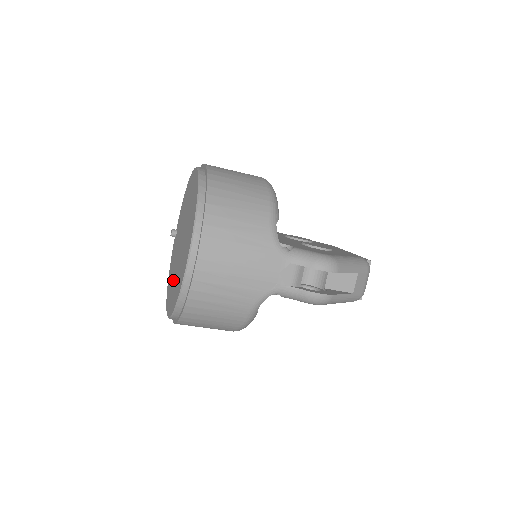
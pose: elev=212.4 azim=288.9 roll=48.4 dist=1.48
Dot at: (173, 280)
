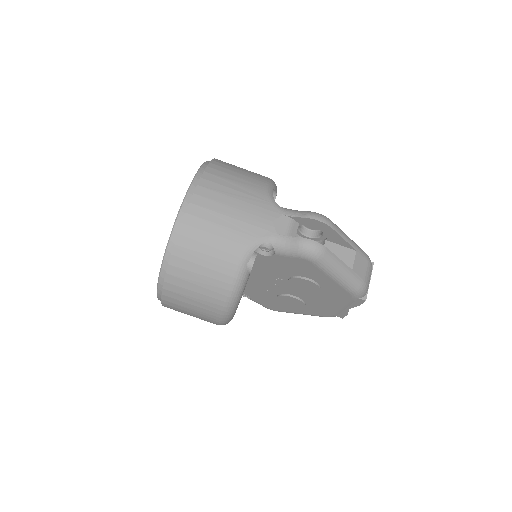
Dot at: occluded
